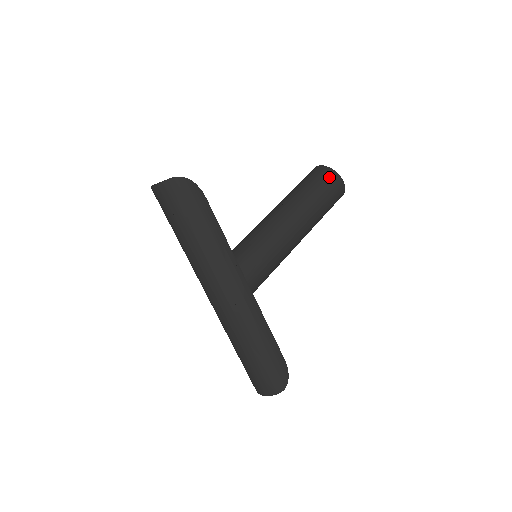
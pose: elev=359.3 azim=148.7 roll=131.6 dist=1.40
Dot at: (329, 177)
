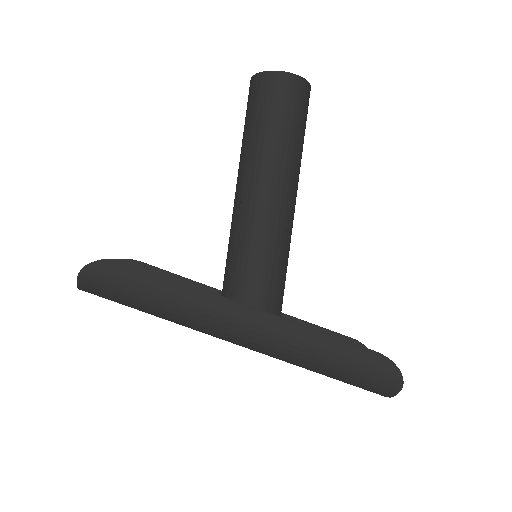
Dot at: (267, 87)
